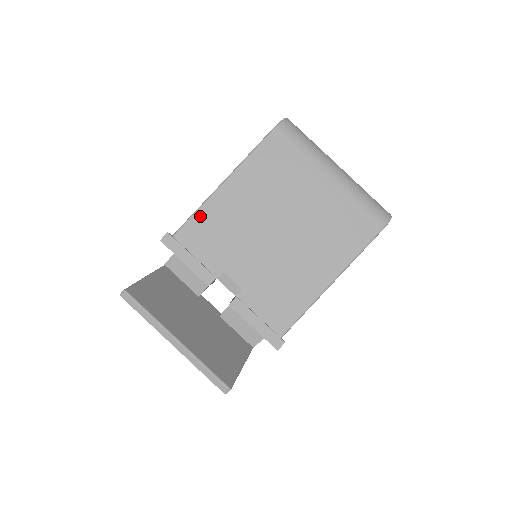
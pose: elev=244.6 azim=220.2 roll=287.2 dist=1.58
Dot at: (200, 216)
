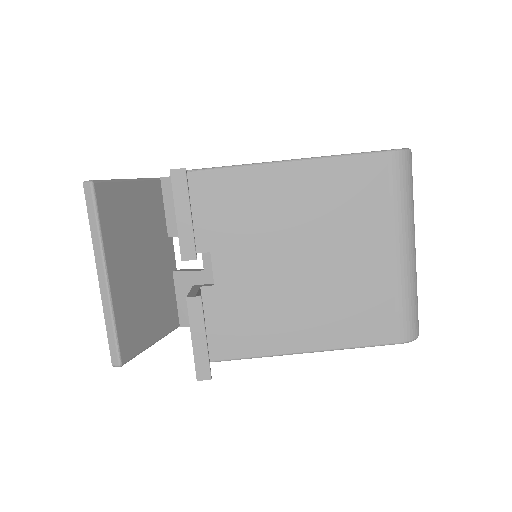
Dot at: (235, 175)
